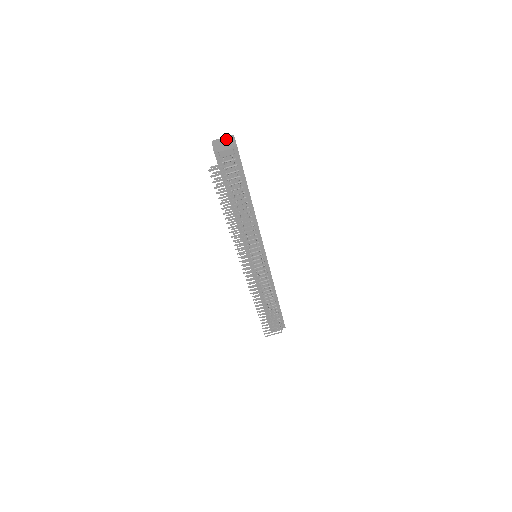
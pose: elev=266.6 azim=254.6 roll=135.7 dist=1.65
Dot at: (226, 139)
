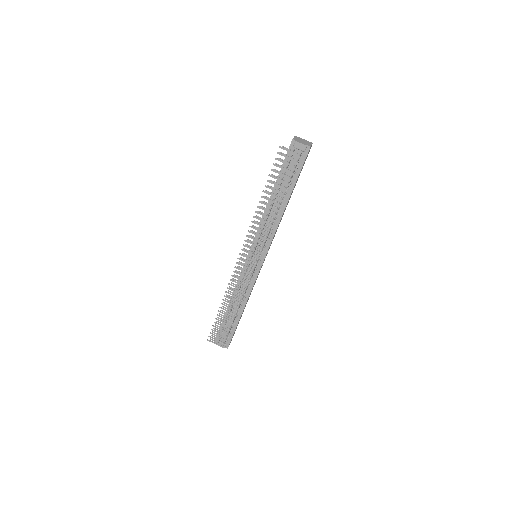
Dot at: (306, 141)
